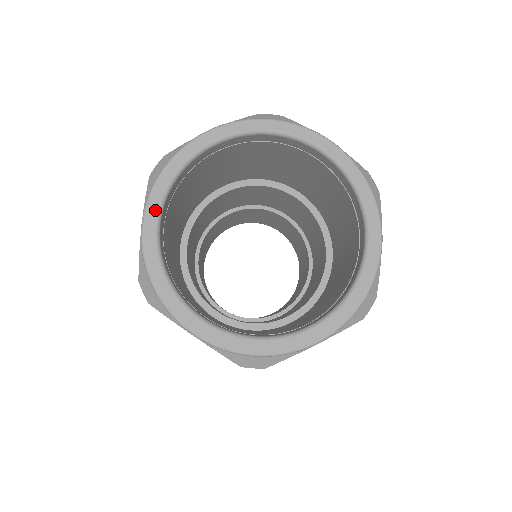
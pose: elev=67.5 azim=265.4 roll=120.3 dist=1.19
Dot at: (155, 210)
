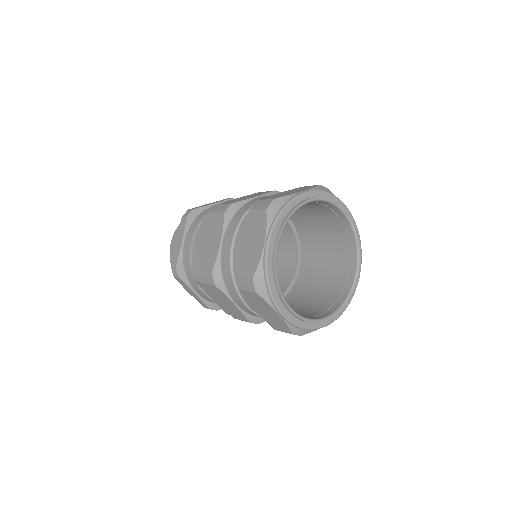
Dot at: (278, 238)
